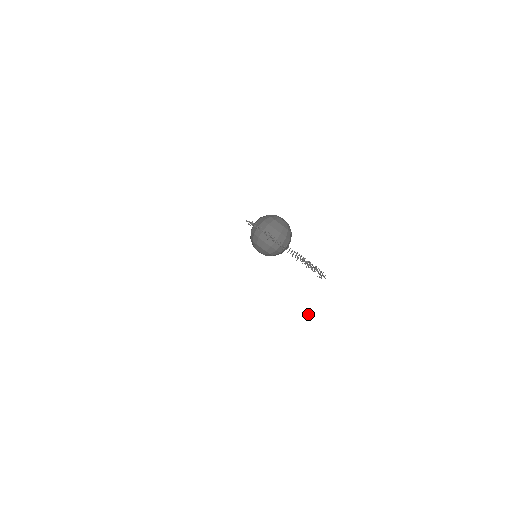
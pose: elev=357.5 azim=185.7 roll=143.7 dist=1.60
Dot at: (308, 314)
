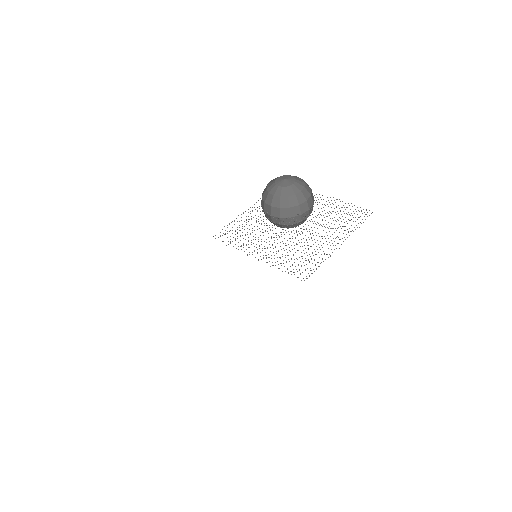
Dot at: occluded
